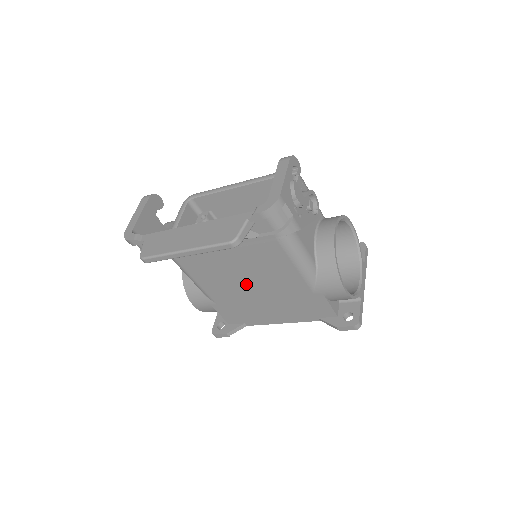
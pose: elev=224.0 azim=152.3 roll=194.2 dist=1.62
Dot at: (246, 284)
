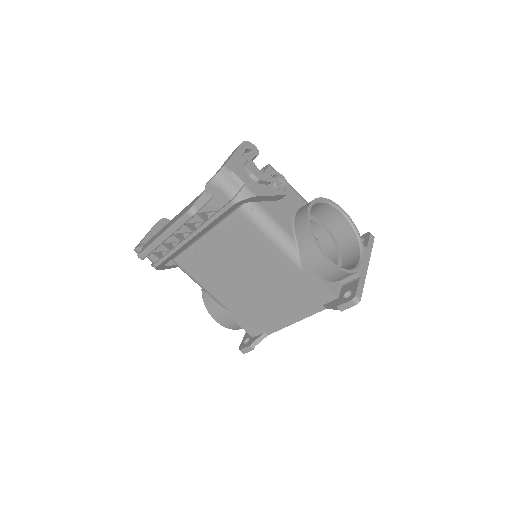
Dot at: (244, 279)
